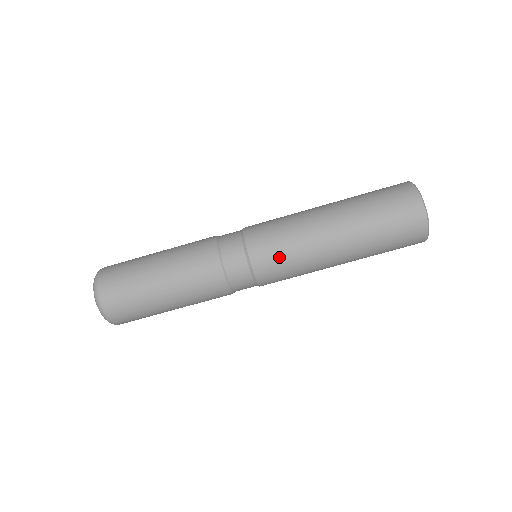
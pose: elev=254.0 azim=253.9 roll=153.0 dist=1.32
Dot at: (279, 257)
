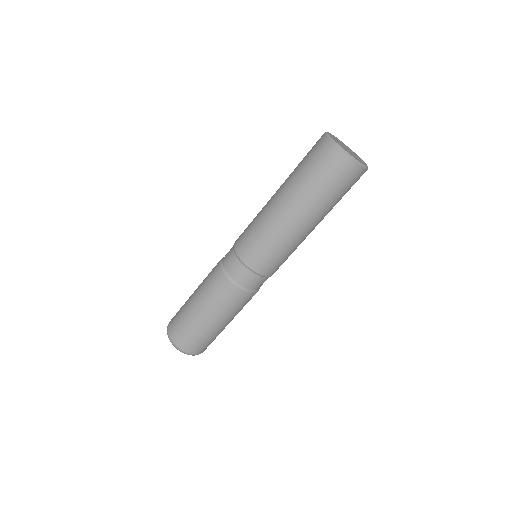
Dot at: (251, 238)
